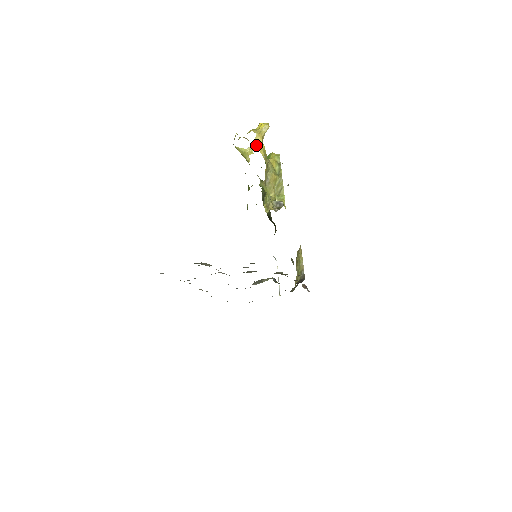
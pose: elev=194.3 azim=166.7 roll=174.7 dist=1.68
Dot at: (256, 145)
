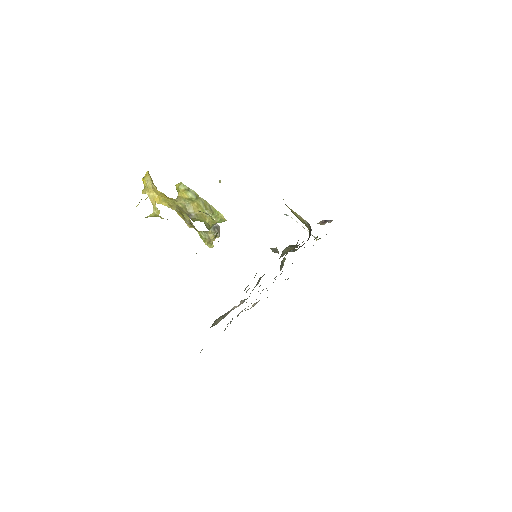
Dot at: (155, 202)
